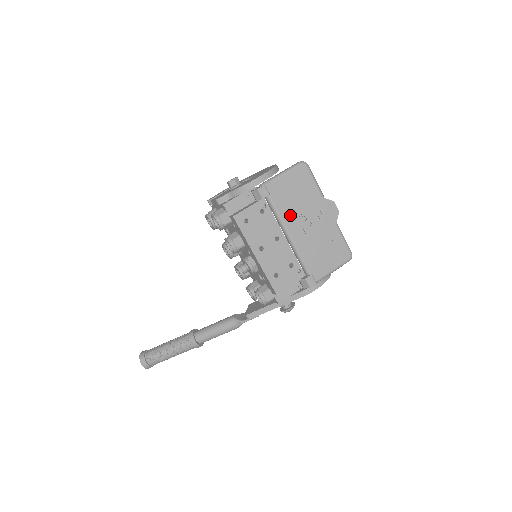
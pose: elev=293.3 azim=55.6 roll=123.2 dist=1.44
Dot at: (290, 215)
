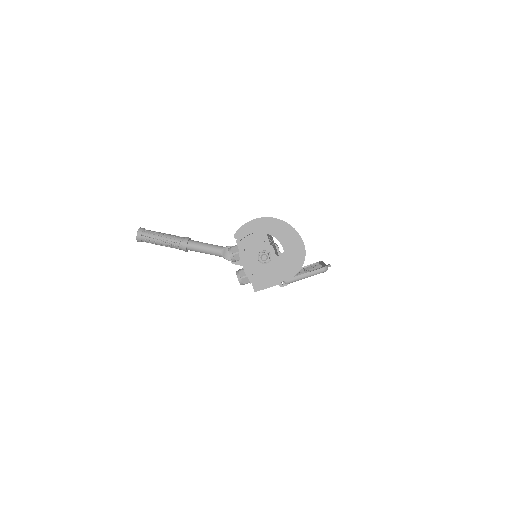
Dot at: occluded
